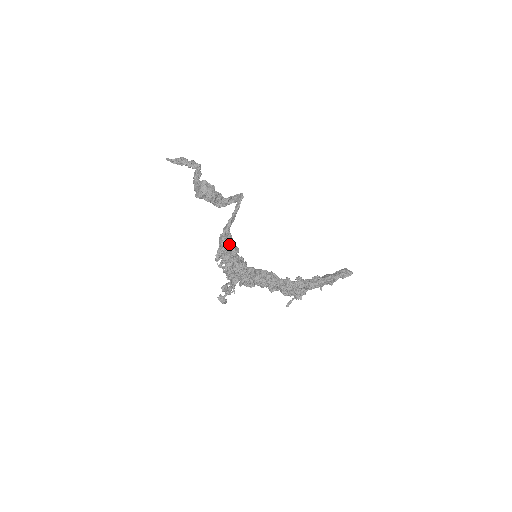
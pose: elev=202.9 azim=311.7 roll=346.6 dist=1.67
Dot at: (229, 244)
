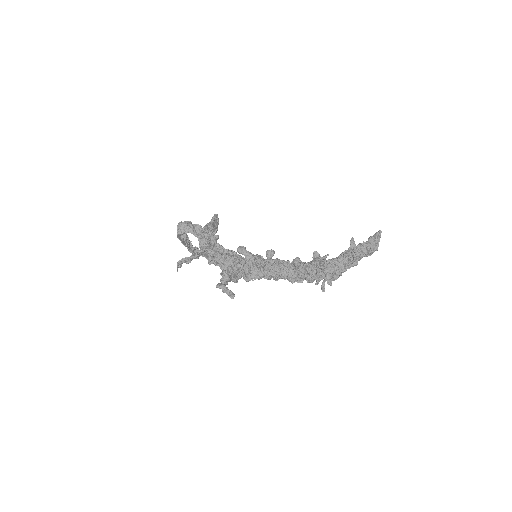
Dot at: occluded
